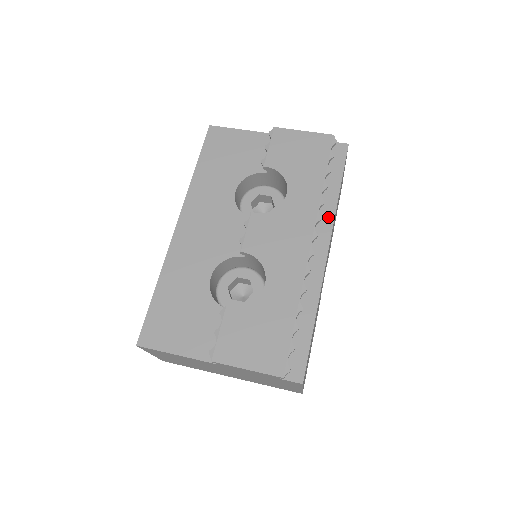
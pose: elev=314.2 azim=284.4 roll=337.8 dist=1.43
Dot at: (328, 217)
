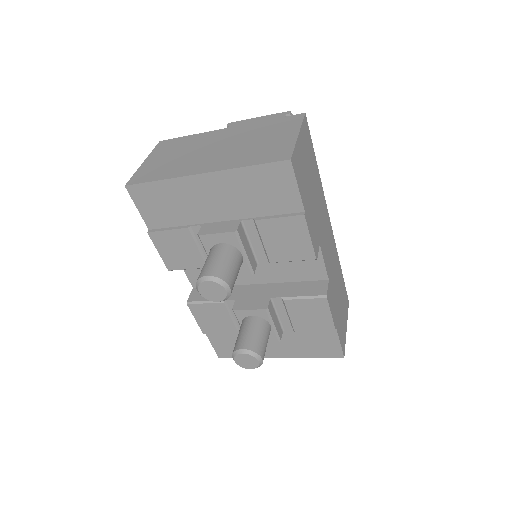
Dot at: occluded
